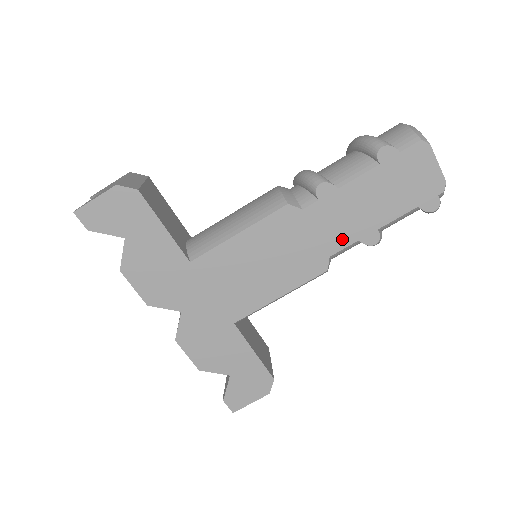
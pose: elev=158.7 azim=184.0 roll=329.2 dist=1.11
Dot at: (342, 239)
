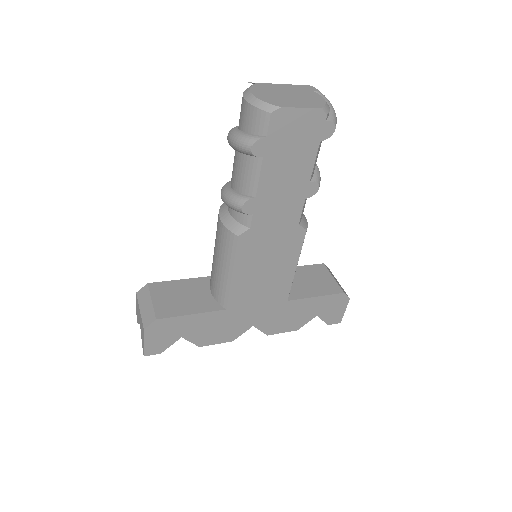
Dot at: (294, 210)
